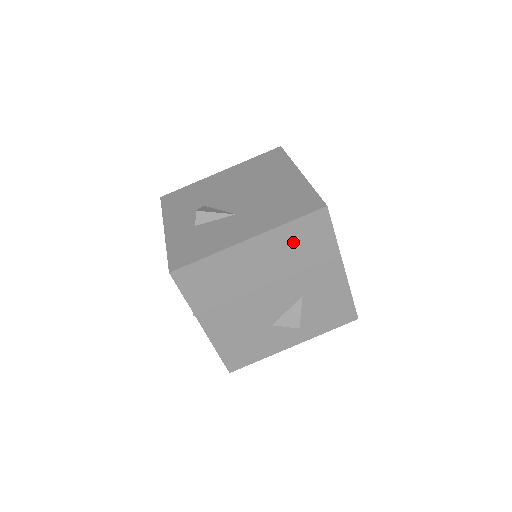
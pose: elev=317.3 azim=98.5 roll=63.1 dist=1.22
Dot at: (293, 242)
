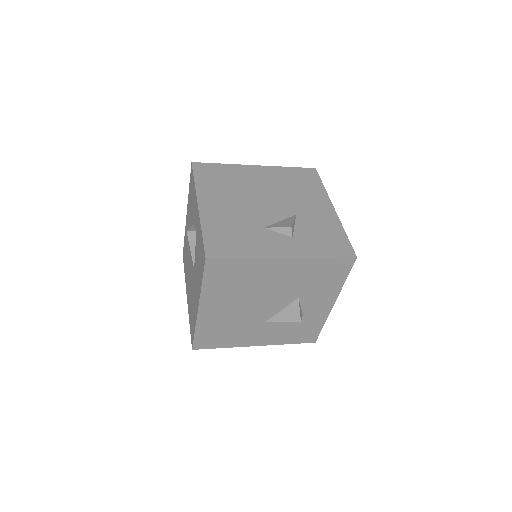
Dot at: (290, 178)
